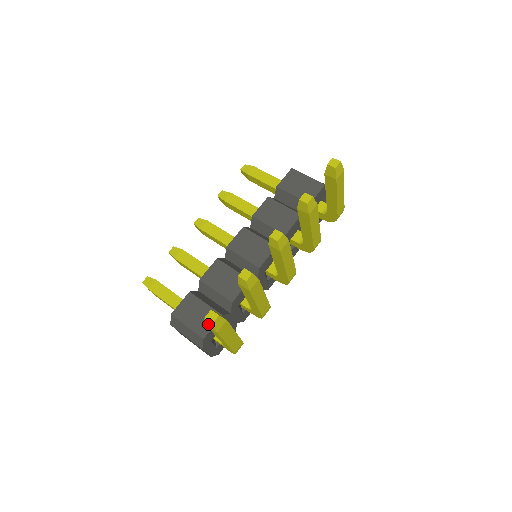
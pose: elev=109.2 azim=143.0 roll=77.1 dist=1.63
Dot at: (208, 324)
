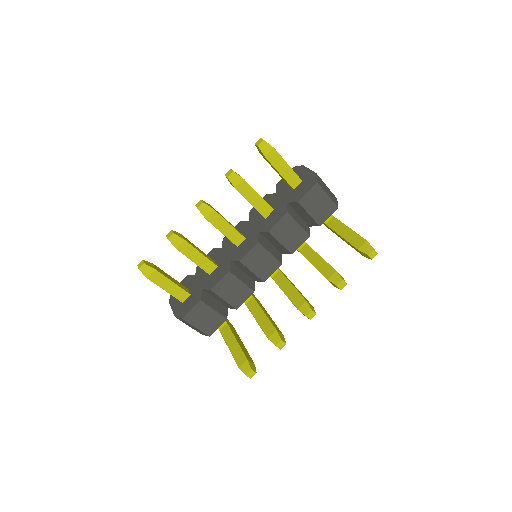
Dot at: (244, 372)
